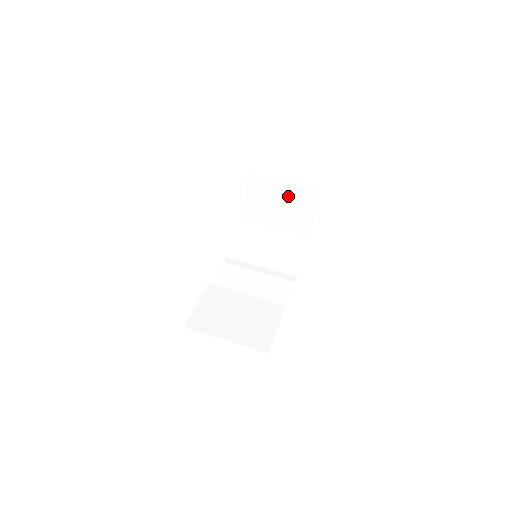
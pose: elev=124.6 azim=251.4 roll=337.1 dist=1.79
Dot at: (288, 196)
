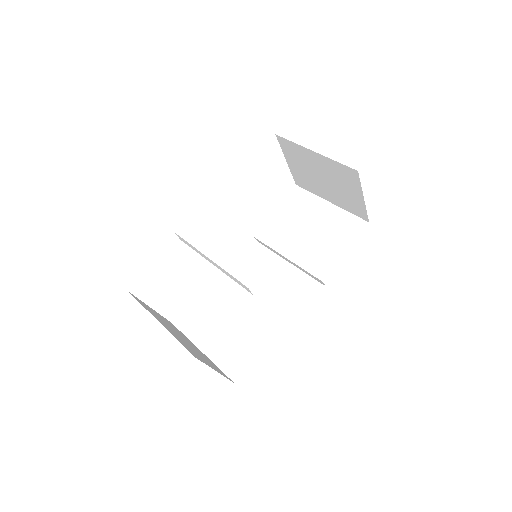
Dot at: (326, 170)
